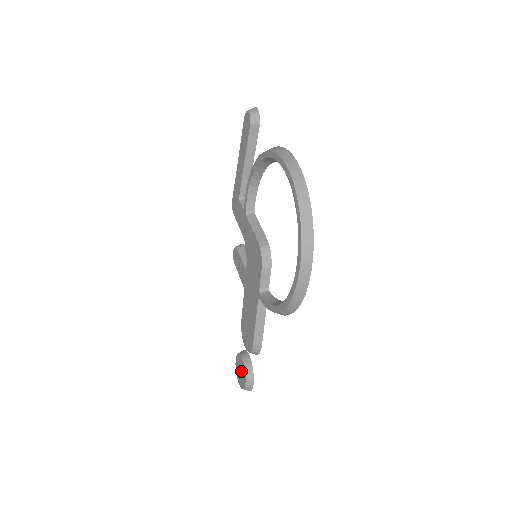
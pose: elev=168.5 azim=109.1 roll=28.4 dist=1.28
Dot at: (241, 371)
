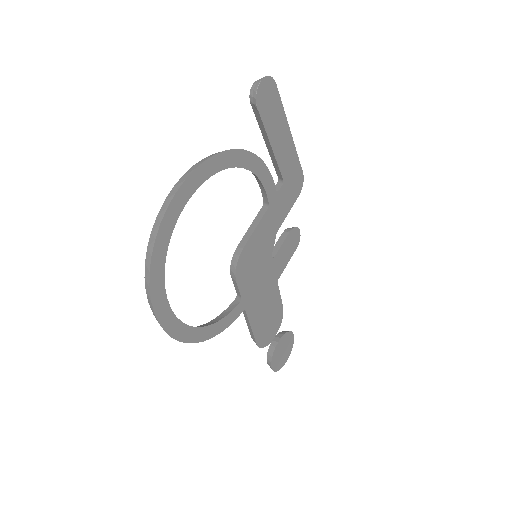
Dot at: occluded
